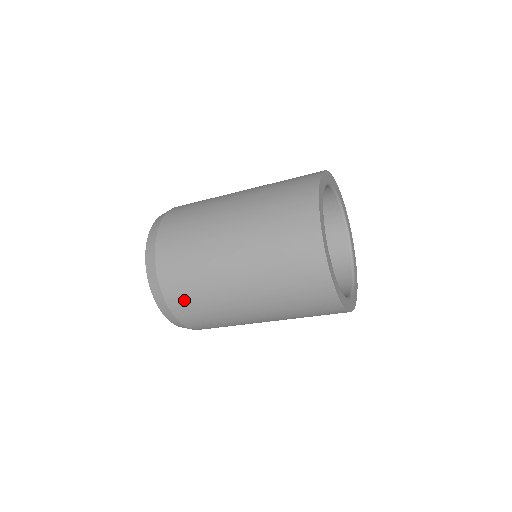
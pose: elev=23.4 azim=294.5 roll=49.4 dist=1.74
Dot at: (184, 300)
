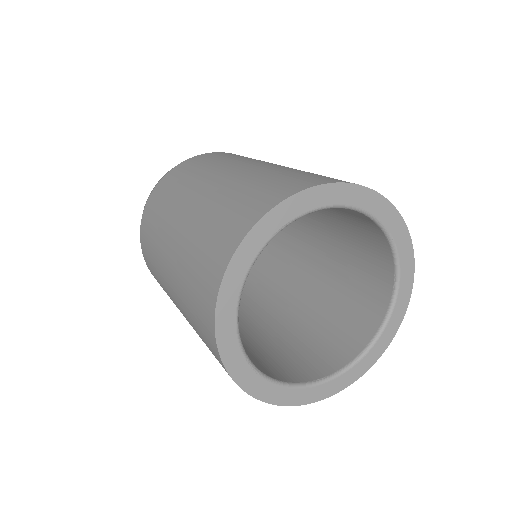
Dot at: occluded
